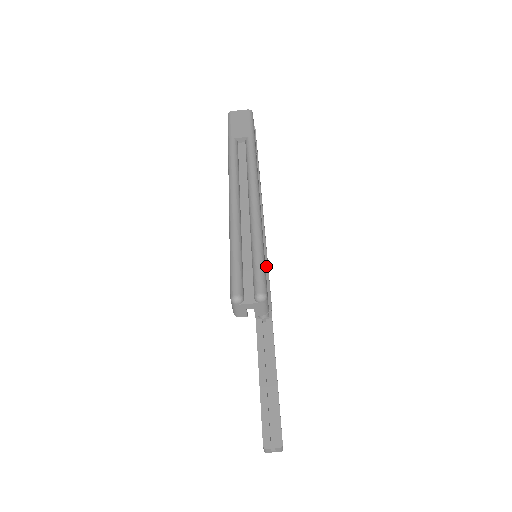
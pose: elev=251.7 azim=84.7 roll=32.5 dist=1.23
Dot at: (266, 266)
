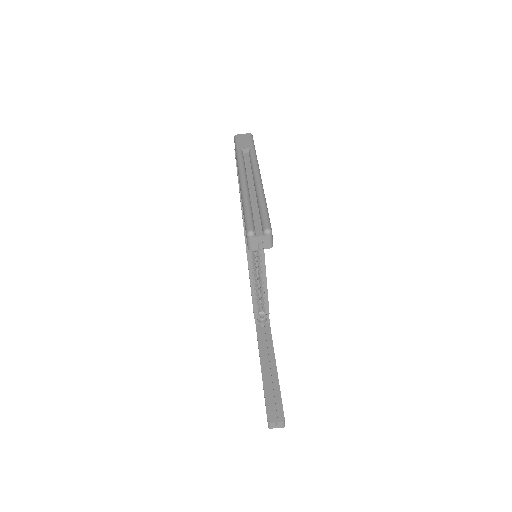
Dot at: (264, 267)
